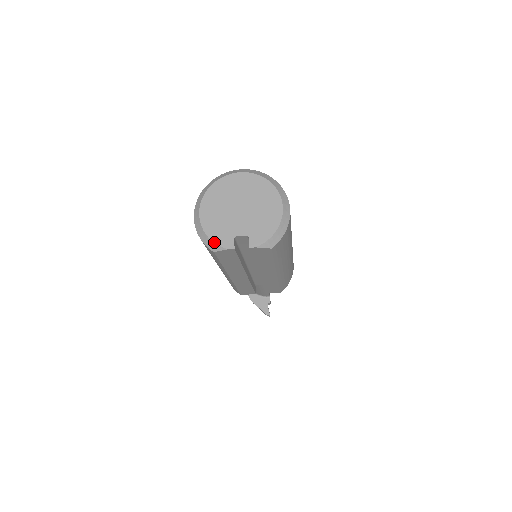
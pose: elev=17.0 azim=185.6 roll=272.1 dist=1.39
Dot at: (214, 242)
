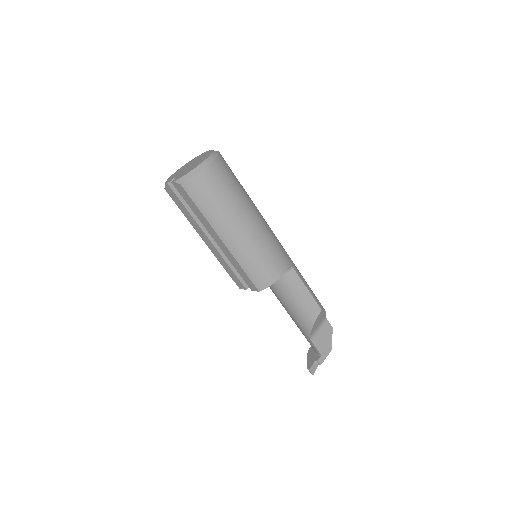
Dot at: occluded
